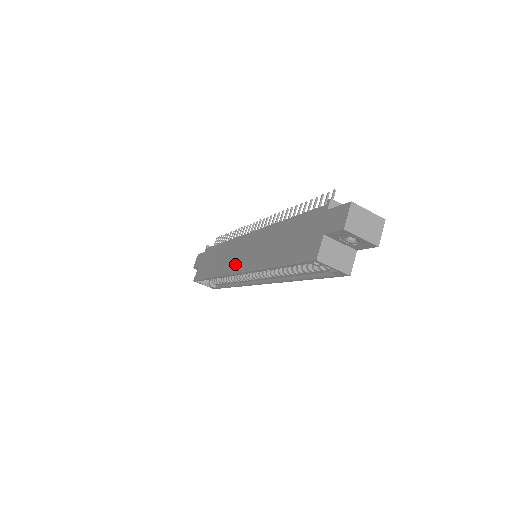
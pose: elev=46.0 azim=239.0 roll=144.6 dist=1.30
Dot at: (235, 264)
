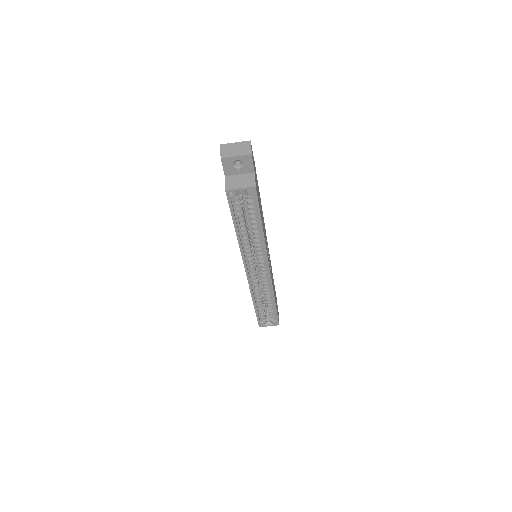
Dot at: occluded
